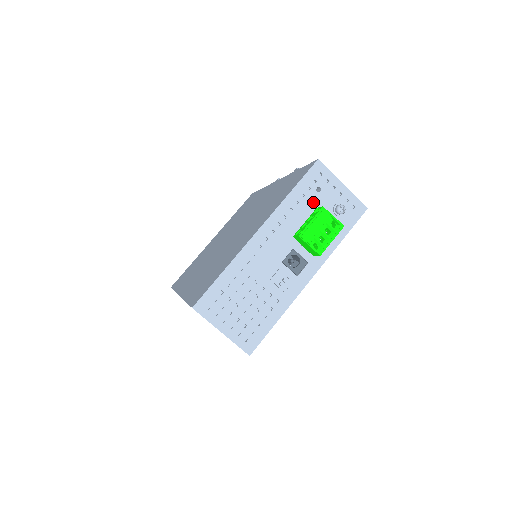
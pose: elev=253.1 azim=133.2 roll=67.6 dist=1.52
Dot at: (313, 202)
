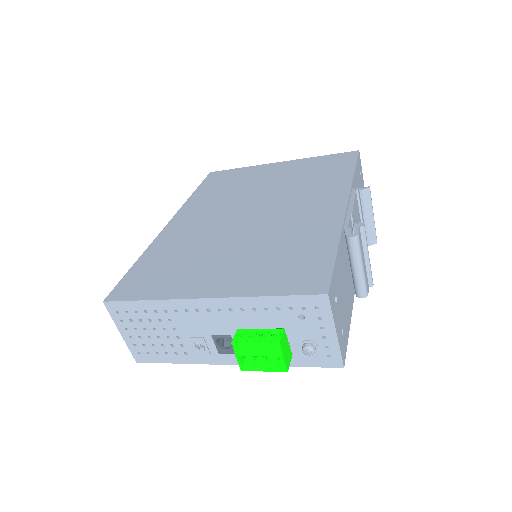
Dot at: (285, 321)
